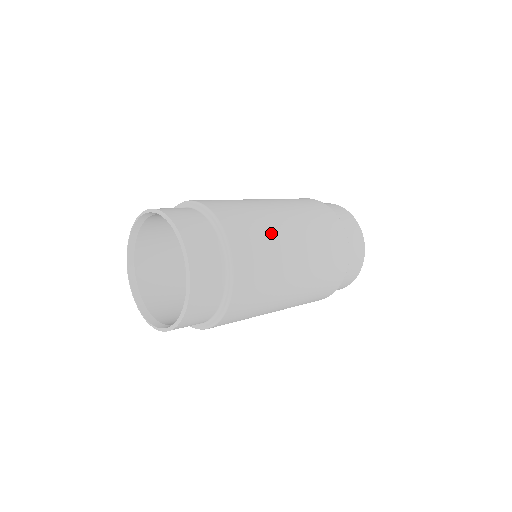
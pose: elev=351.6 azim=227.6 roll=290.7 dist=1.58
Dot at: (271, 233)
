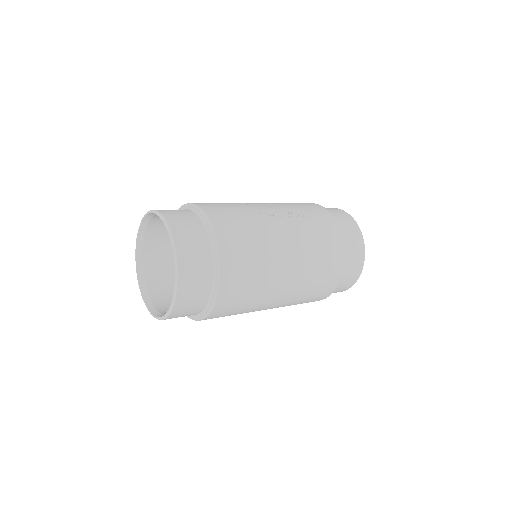
Dot at: (264, 282)
